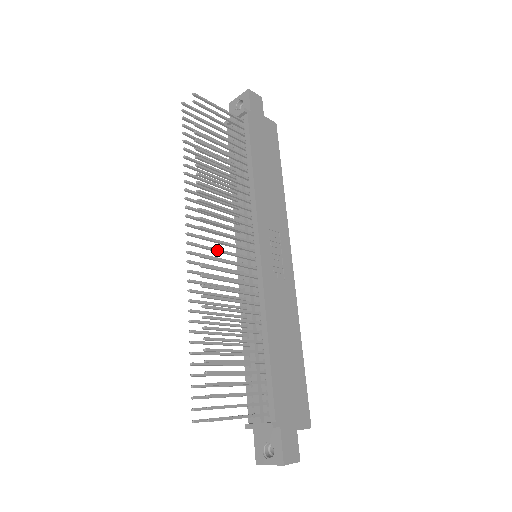
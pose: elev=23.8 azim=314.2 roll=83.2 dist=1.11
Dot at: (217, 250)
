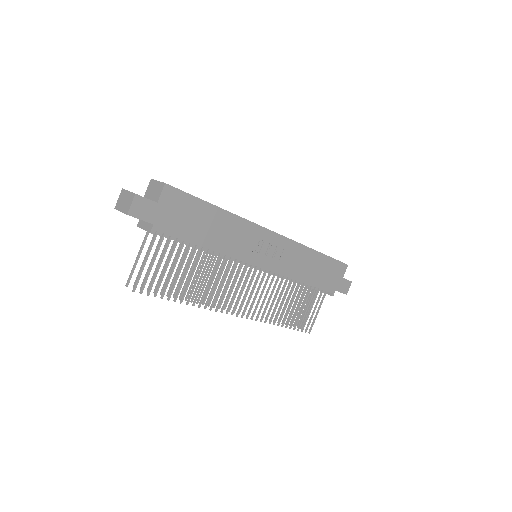
Dot at: occluded
